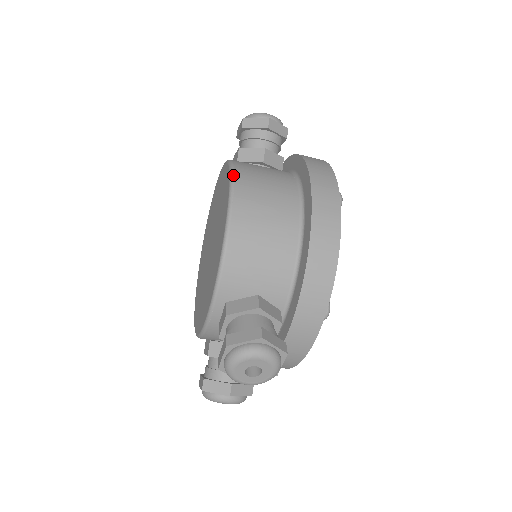
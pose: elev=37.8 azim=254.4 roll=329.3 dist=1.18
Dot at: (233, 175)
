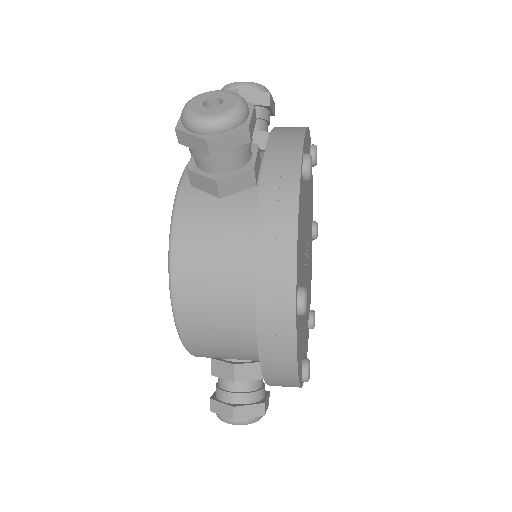
Dot at: (170, 272)
